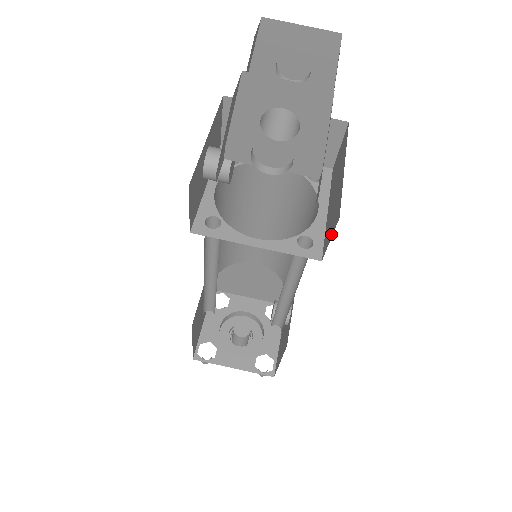
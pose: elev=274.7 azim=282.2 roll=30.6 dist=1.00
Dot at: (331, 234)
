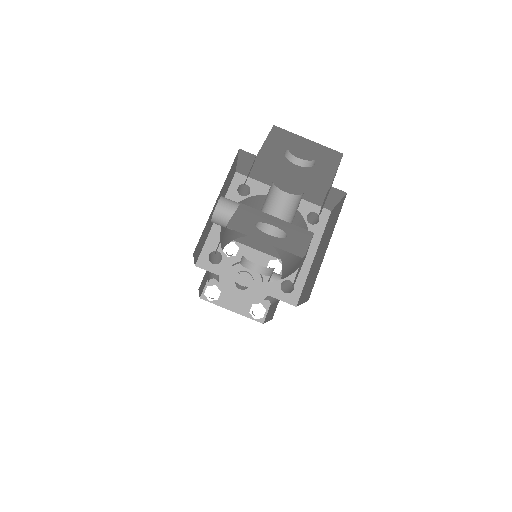
Dot at: (304, 299)
